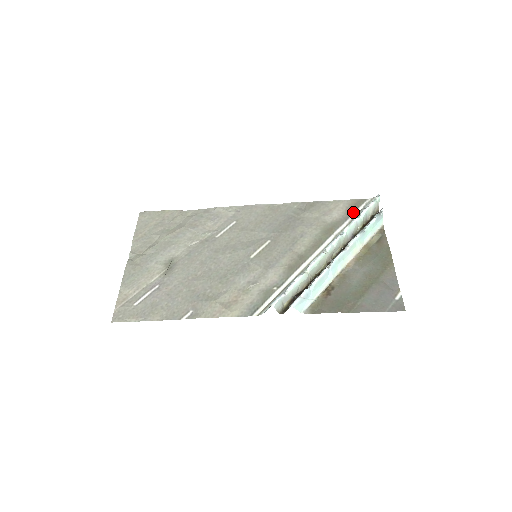
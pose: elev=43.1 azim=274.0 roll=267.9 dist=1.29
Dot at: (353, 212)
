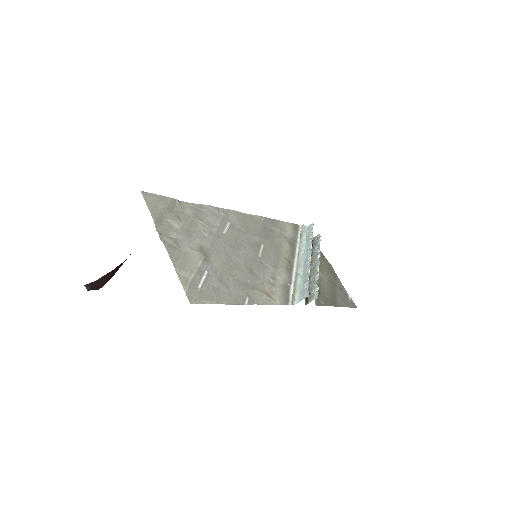
Dot at: (298, 233)
